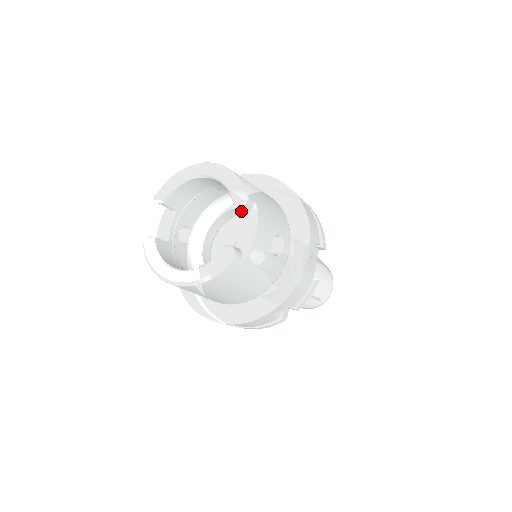
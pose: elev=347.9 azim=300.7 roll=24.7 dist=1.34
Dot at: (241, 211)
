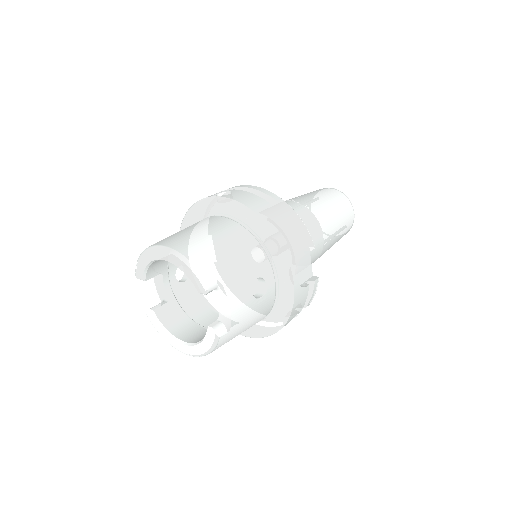
Dot at: occluded
